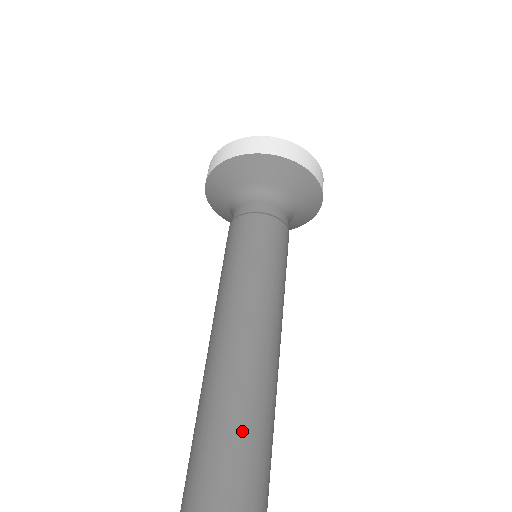
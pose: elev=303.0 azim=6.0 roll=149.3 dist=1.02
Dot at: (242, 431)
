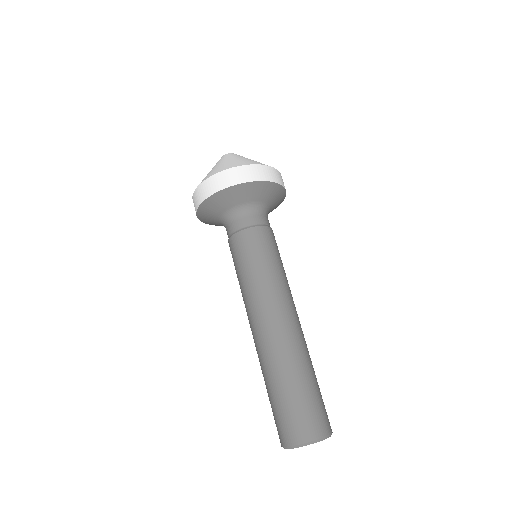
Dot at: (275, 390)
